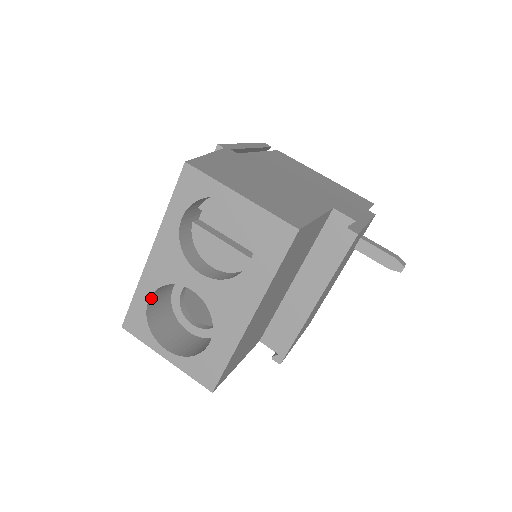
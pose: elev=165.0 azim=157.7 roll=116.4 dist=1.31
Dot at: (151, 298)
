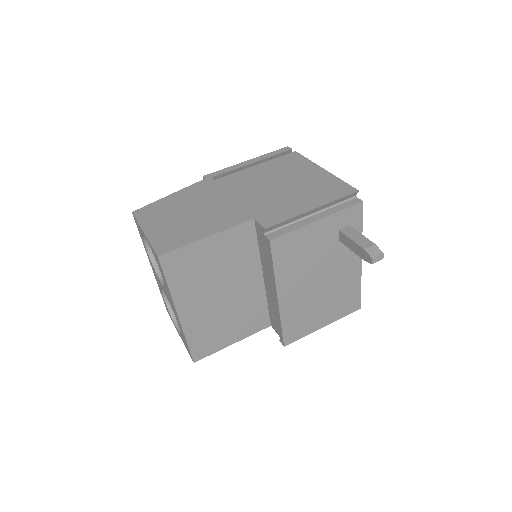
Dot at: occluded
